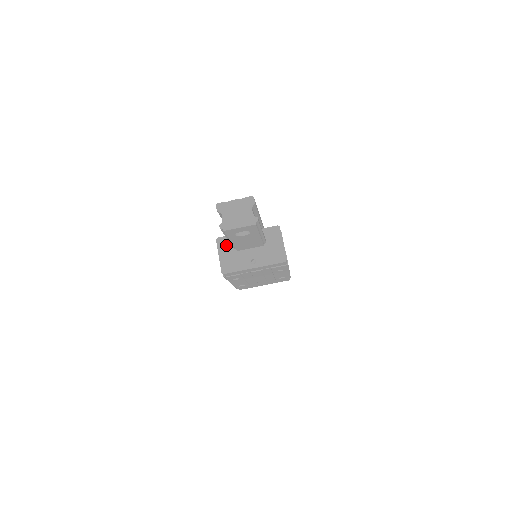
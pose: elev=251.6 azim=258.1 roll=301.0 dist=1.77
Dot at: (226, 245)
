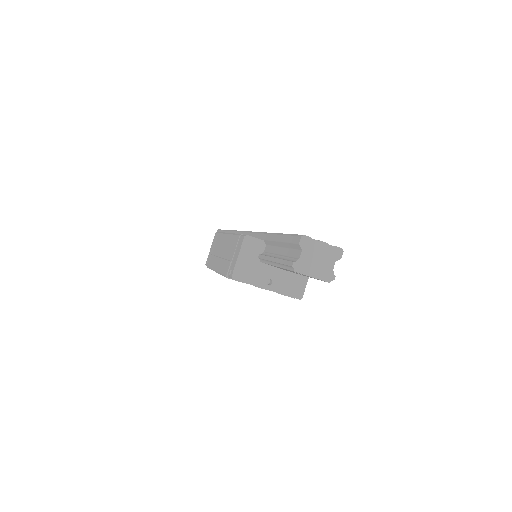
Dot at: (252, 249)
